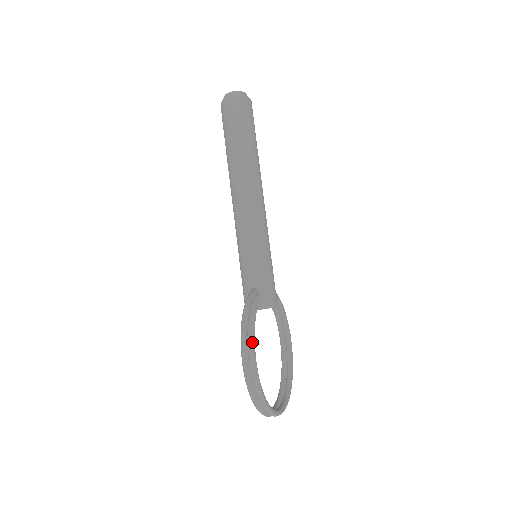
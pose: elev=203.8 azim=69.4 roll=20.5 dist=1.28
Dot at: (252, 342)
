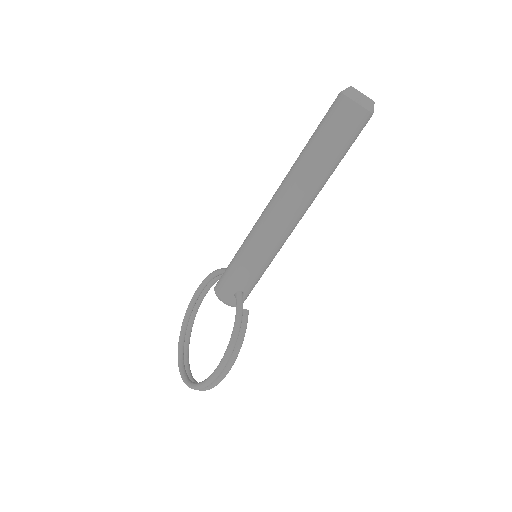
Dot at: occluded
